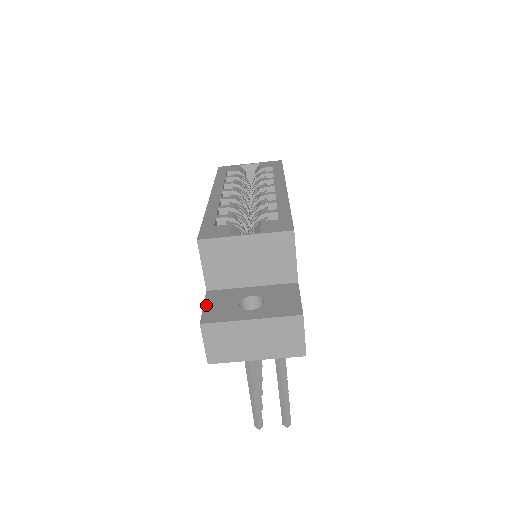
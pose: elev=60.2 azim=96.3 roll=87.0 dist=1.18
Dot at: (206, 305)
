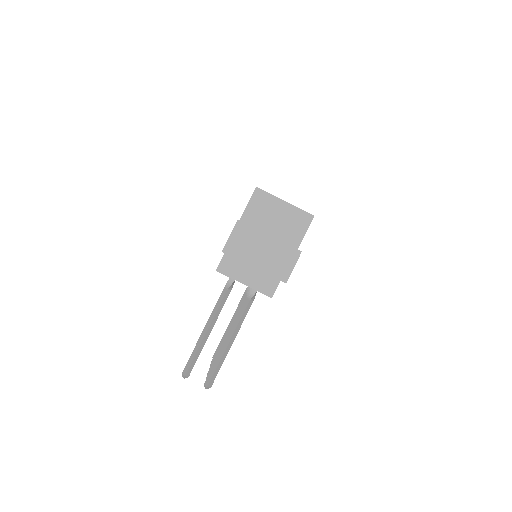
Dot at: occluded
